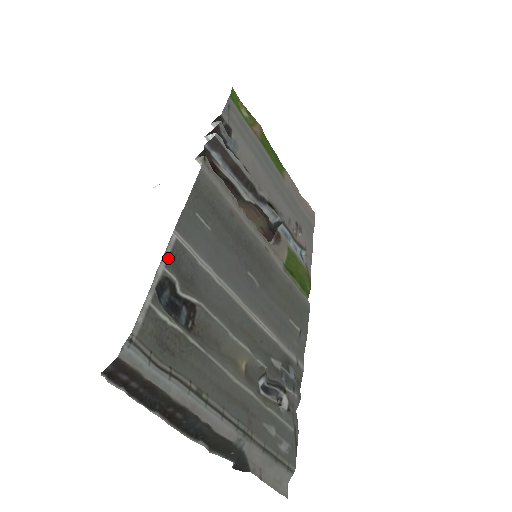
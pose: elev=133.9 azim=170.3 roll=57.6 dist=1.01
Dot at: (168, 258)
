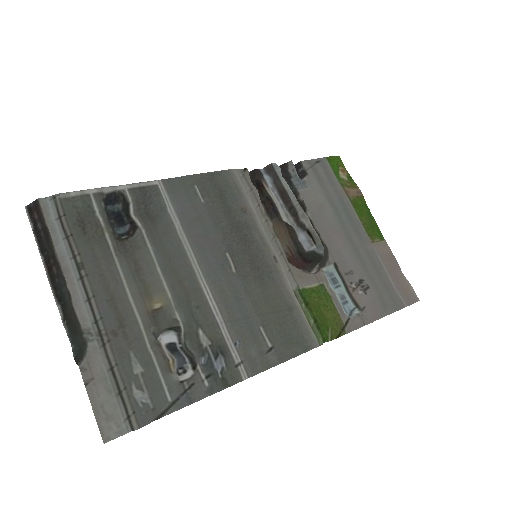
Dot at: (136, 187)
